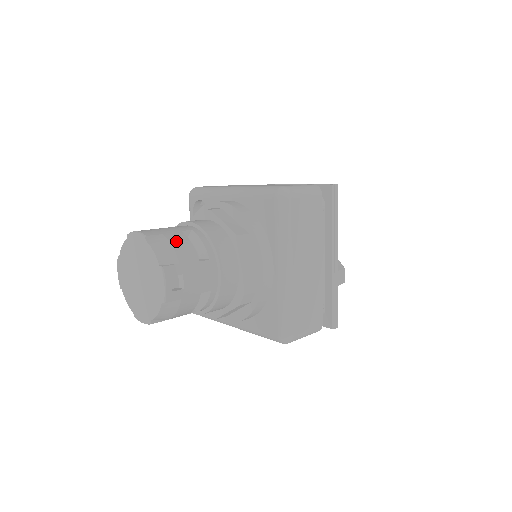
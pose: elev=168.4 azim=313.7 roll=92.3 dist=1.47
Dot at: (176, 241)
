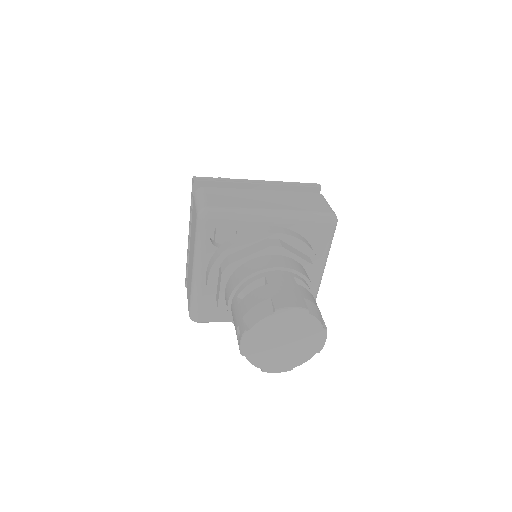
Dot at: (311, 298)
